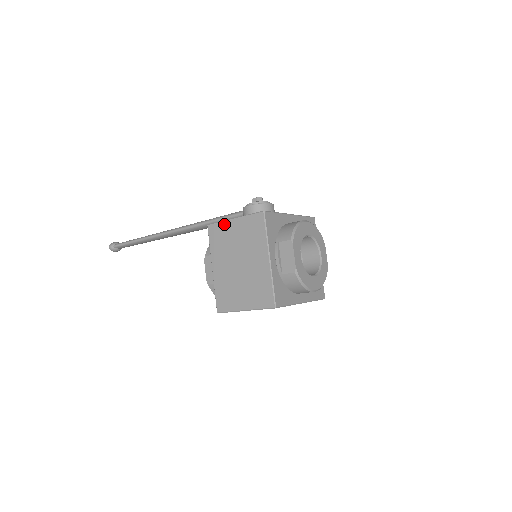
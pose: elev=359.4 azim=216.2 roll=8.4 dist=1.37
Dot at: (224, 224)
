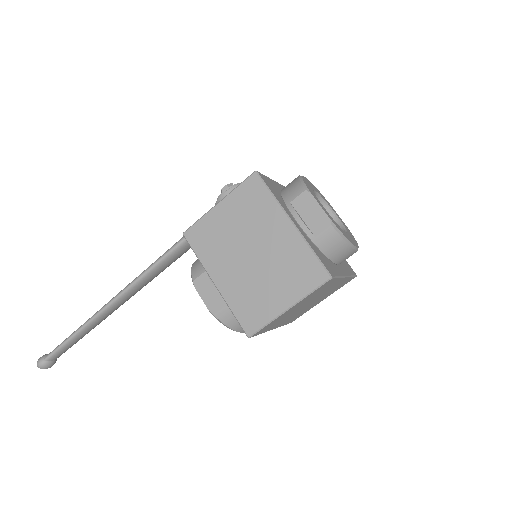
Dot at: (207, 218)
